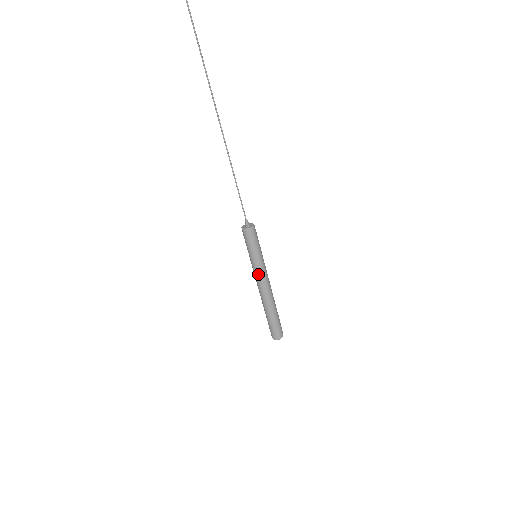
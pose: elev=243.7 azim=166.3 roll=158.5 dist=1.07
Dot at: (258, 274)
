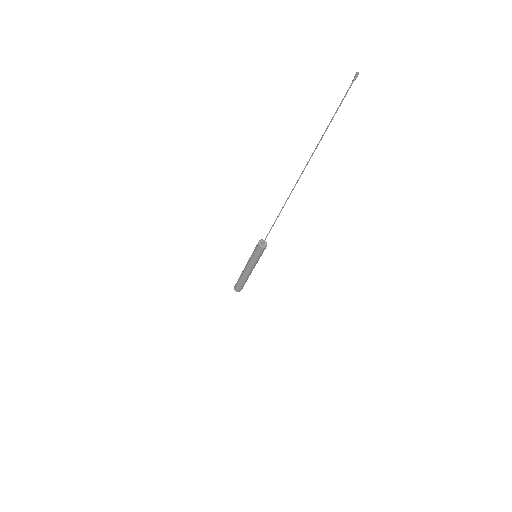
Dot at: (251, 265)
